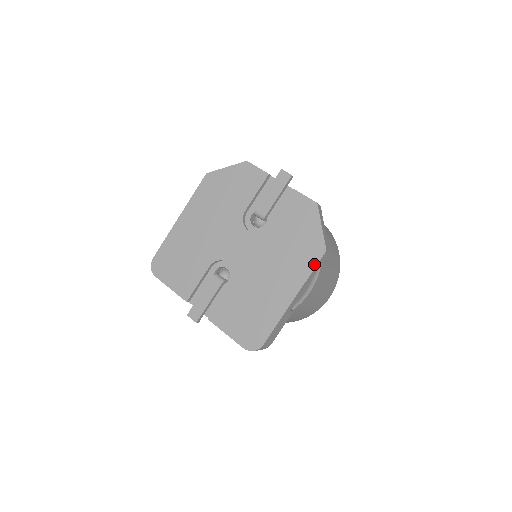
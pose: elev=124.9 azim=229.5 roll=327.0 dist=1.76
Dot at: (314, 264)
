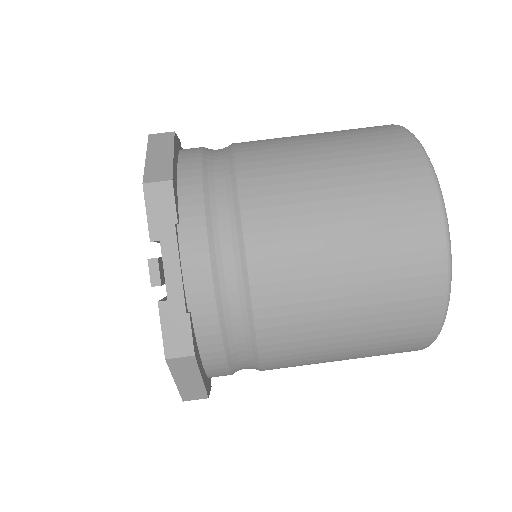
Dot at: occluded
